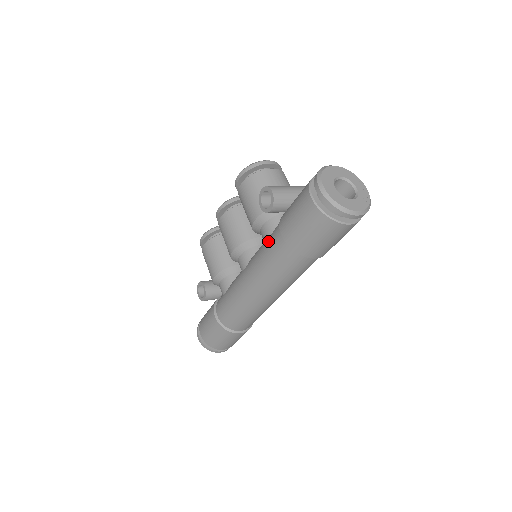
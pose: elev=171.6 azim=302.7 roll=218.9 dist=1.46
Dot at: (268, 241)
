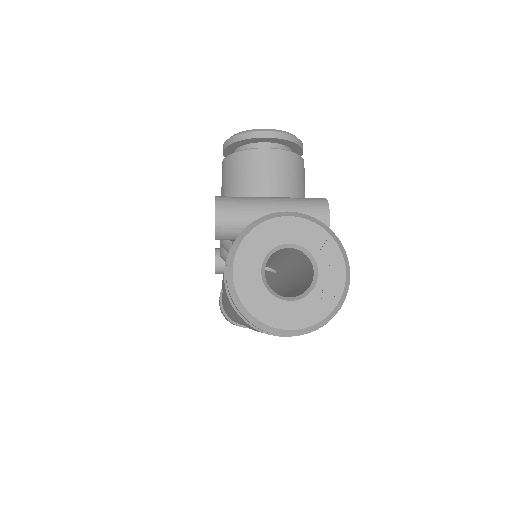
Dot at: occluded
